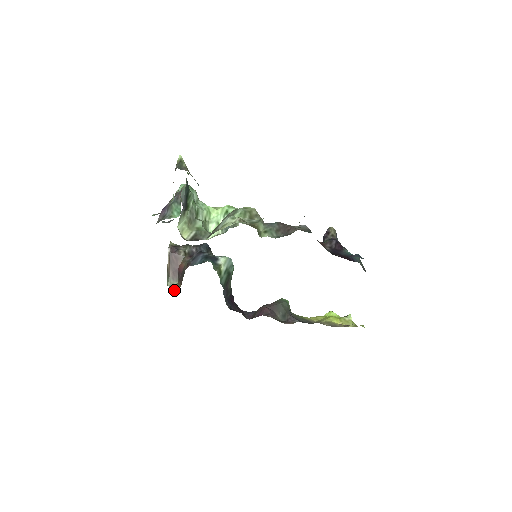
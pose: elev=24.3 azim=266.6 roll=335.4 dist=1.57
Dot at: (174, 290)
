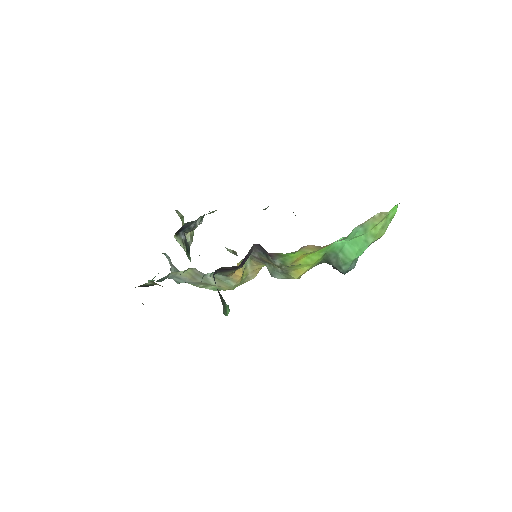
Dot at: occluded
